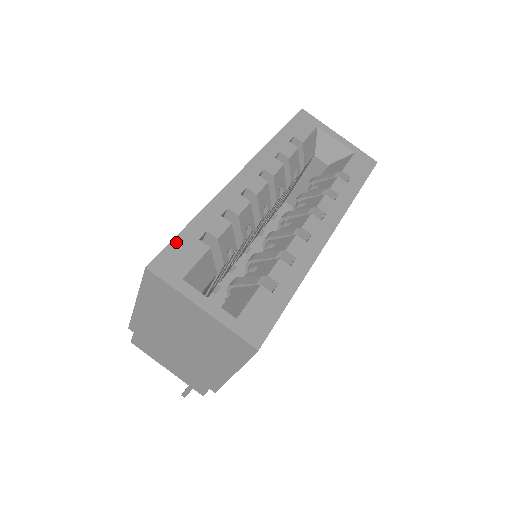
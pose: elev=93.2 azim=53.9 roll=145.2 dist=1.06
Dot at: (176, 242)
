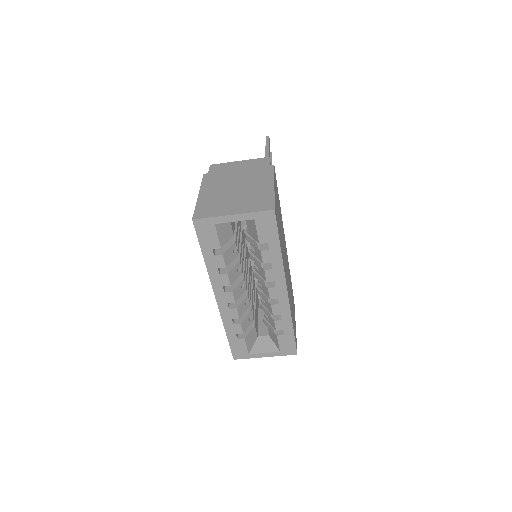
Dot at: (232, 346)
